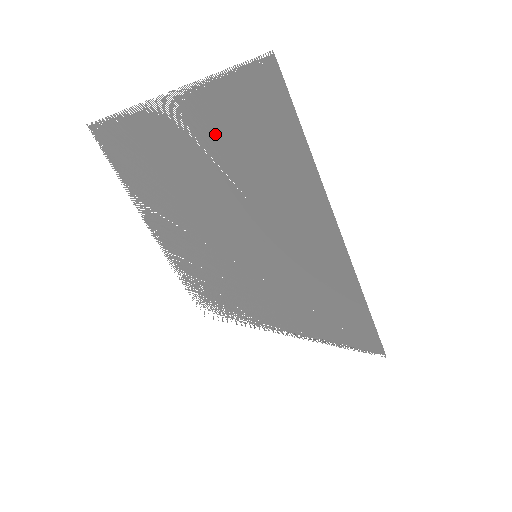
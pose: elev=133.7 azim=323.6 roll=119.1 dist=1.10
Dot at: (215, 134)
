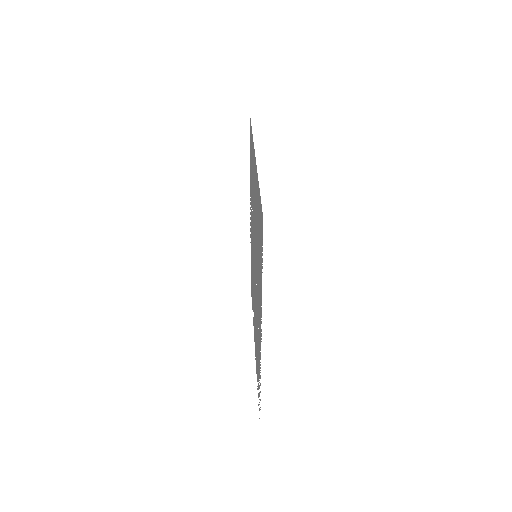
Dot at: occluded
